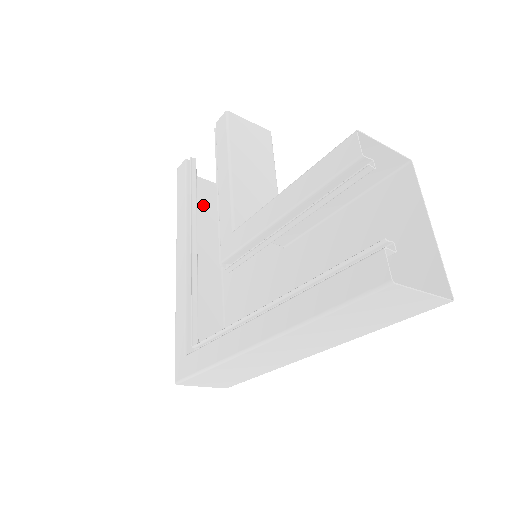
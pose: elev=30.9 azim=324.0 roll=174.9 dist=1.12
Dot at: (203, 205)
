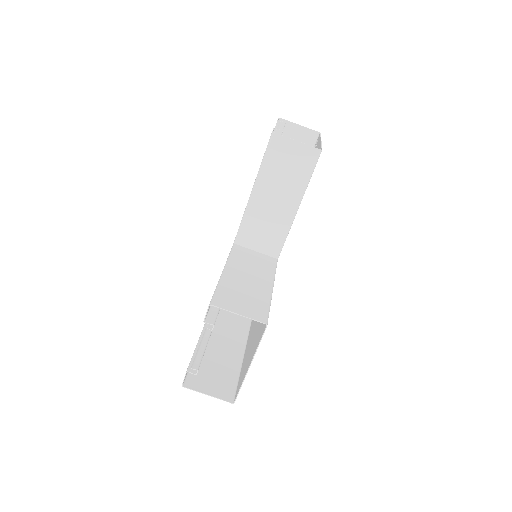
Dot at: occluded
